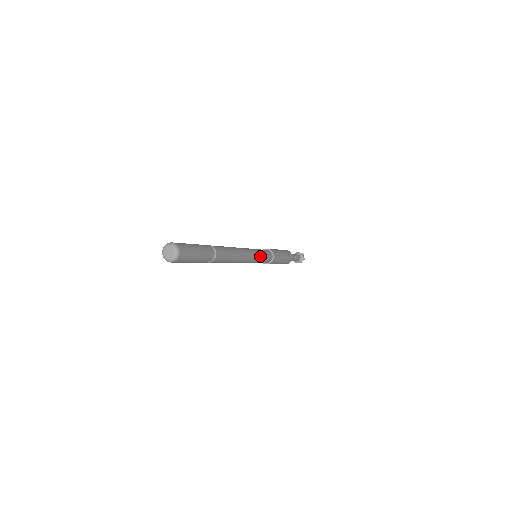
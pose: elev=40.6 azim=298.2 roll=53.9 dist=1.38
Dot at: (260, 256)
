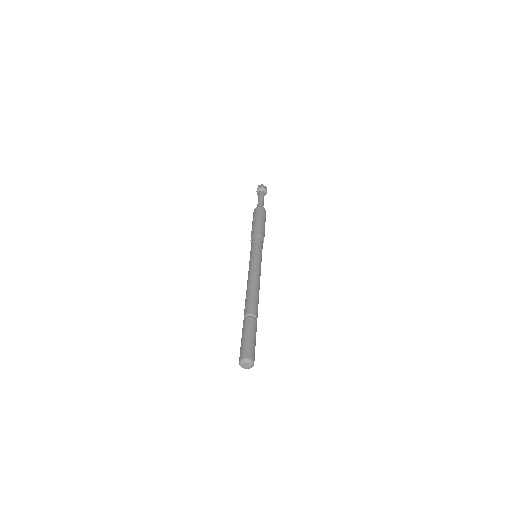
Dot at: (261, 257)
